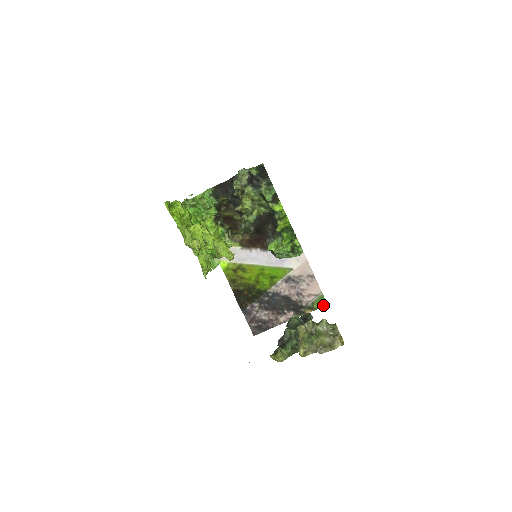
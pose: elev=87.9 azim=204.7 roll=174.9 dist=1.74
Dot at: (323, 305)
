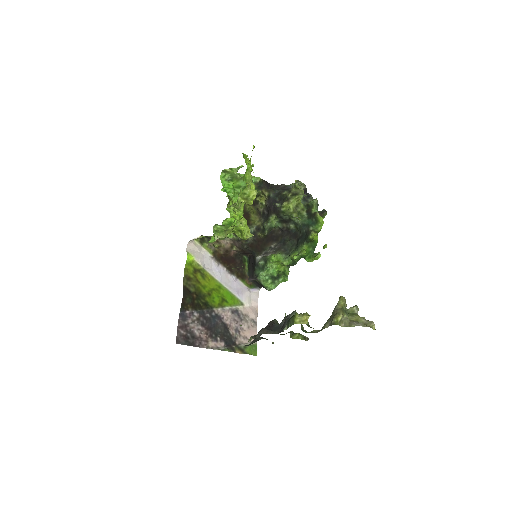
Dot at: (253, 354)
